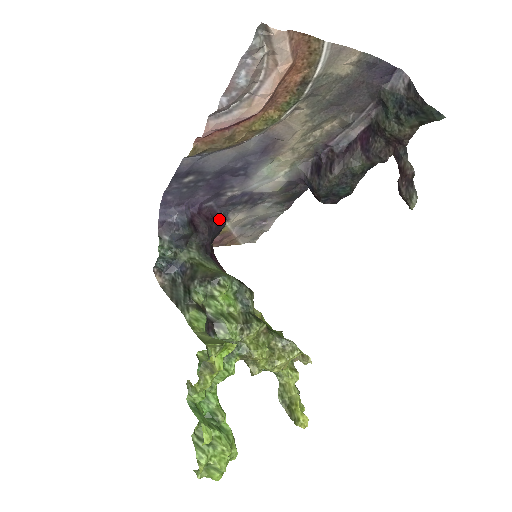
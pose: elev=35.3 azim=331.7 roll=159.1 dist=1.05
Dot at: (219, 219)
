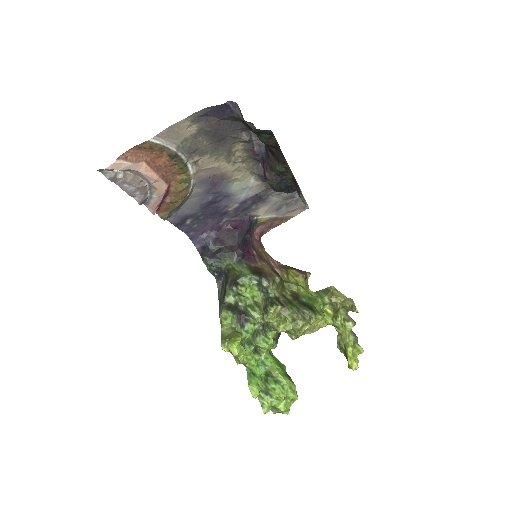
Dot at: (242, 224)
